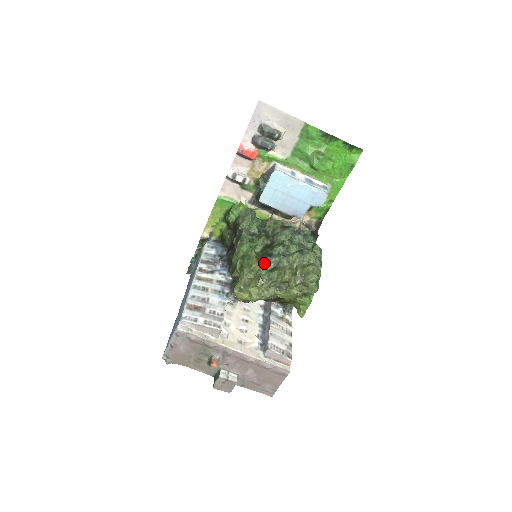
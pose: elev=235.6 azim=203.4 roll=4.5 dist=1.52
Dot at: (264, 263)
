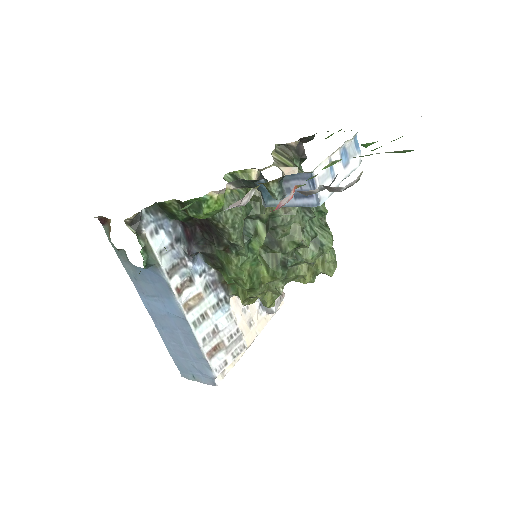
Dot at: (281, 279)
